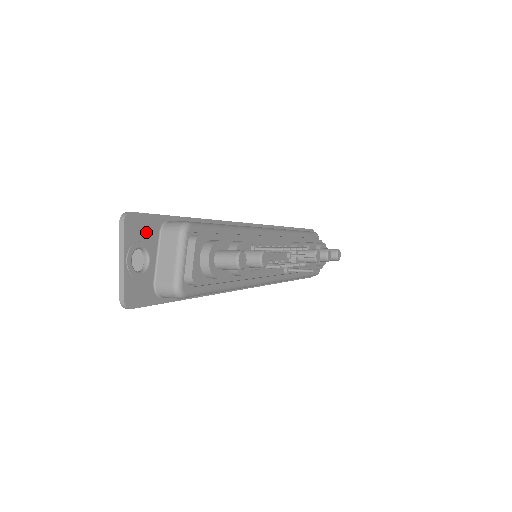
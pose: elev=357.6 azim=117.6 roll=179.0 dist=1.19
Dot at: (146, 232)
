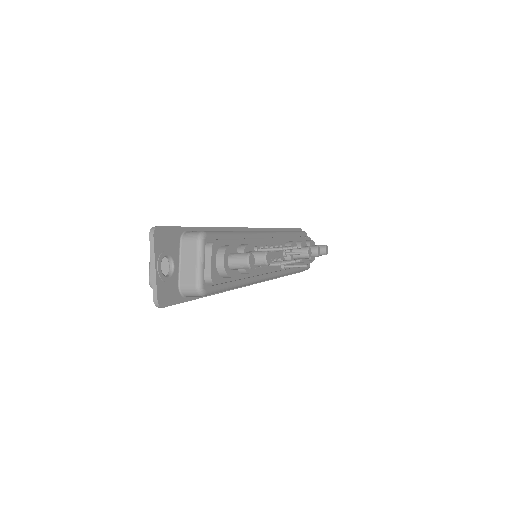
Dot at: (170, 242)
